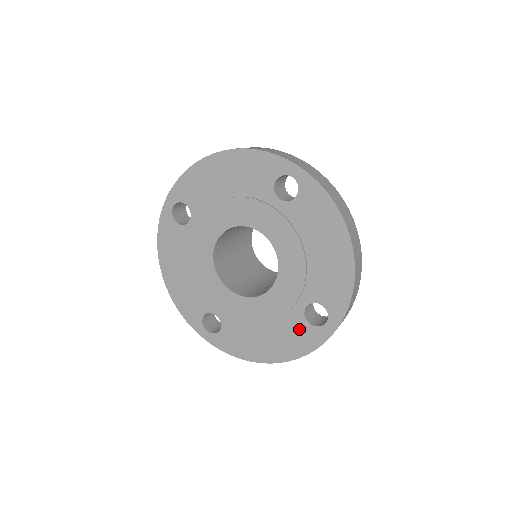
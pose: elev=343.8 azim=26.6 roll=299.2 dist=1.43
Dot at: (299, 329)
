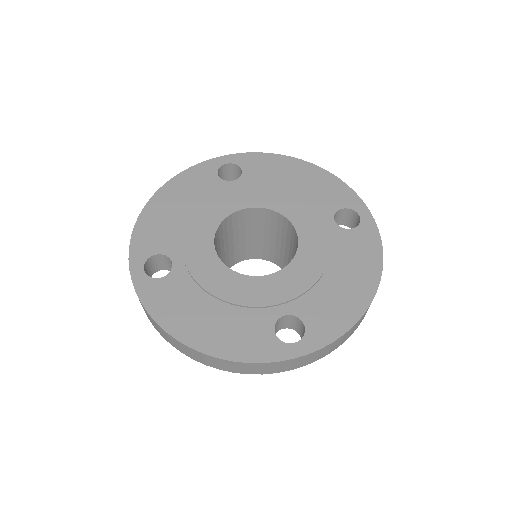
Dot at: (353, 241)
